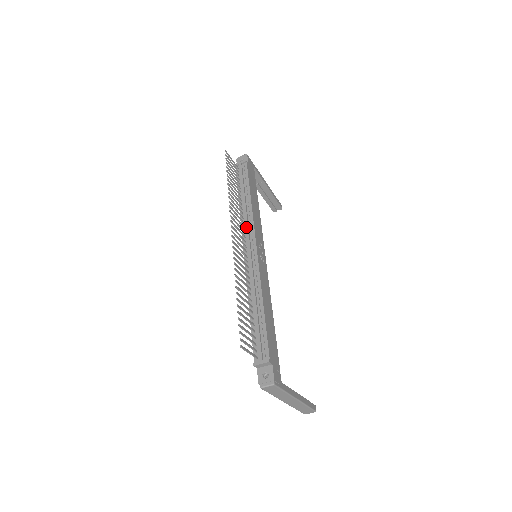
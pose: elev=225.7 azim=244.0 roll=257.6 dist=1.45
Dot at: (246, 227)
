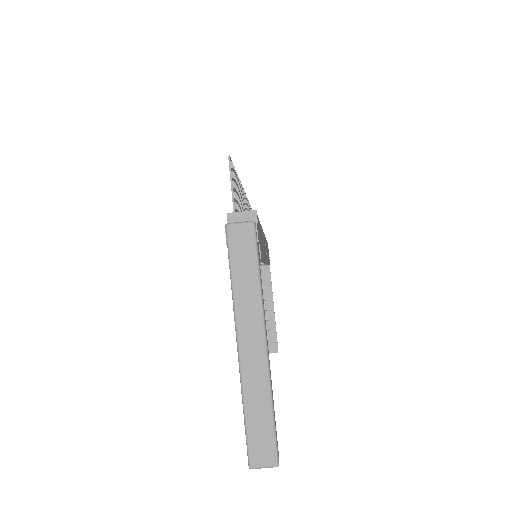
Dot at: occluded
